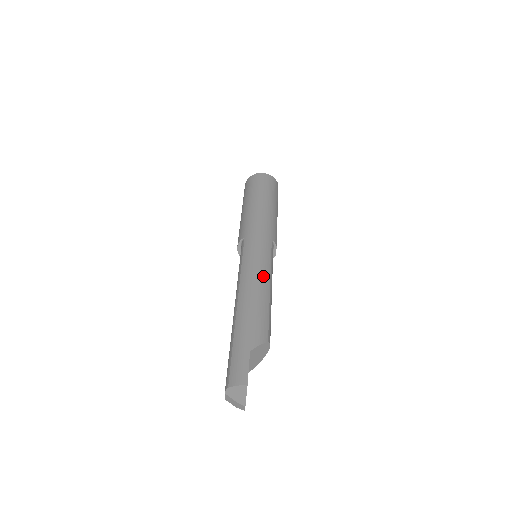
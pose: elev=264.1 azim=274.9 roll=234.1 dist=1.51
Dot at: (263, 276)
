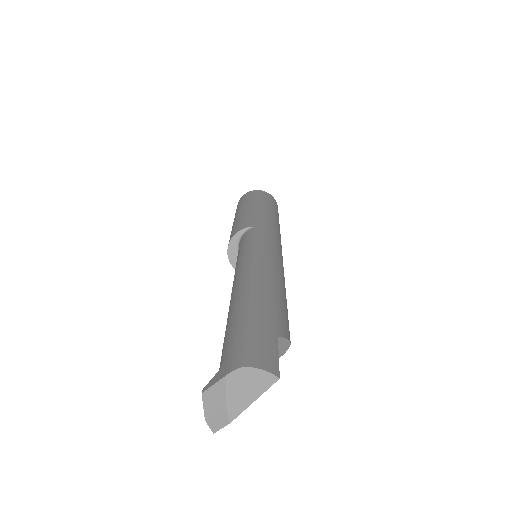
Dot at: (281, 271)
